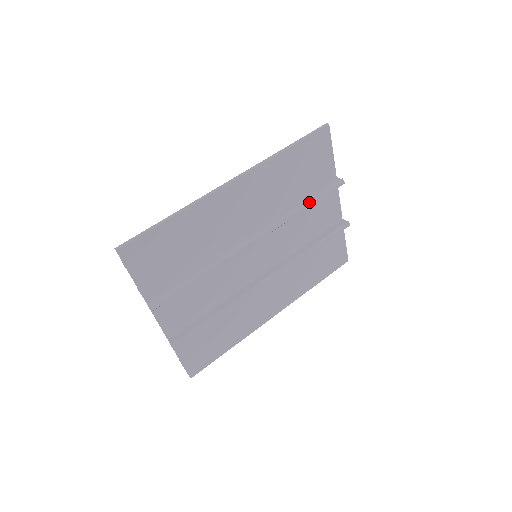
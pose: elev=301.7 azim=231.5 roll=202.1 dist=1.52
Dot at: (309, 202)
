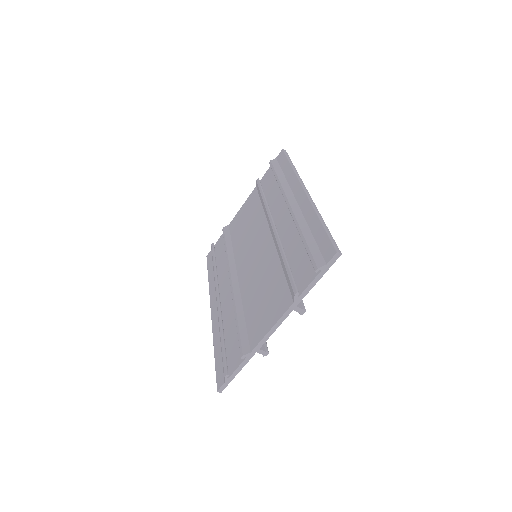
Dot at: occluded
